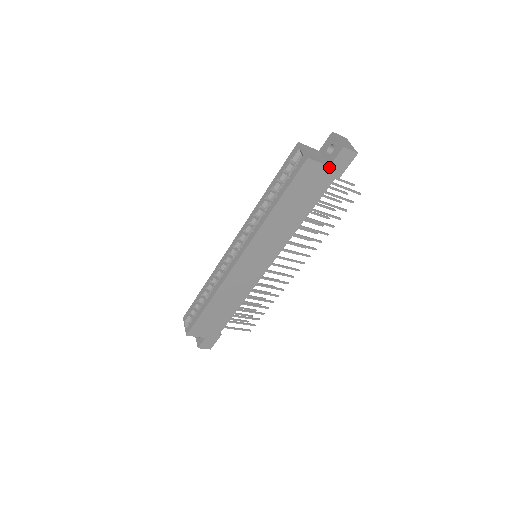
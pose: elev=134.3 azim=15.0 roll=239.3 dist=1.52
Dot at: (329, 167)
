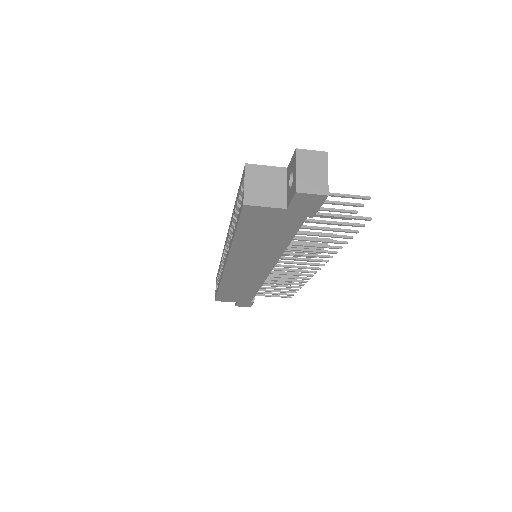
Dot at: (287, 209)
